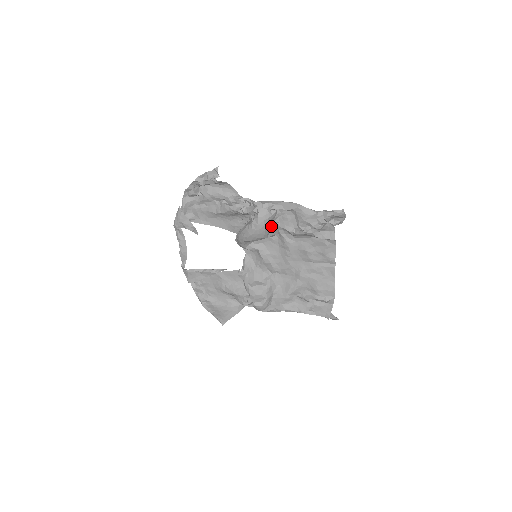
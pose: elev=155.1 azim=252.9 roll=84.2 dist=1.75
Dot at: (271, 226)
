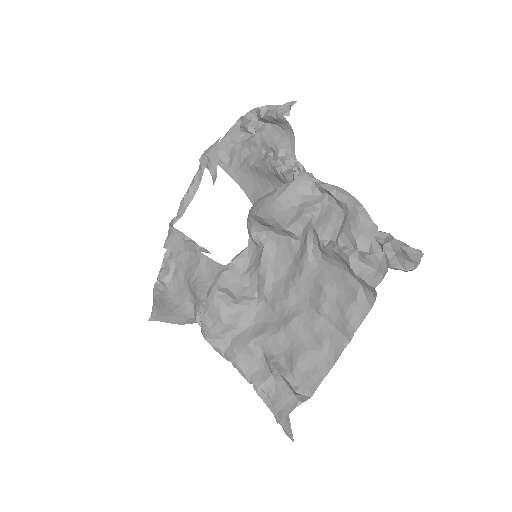
Dot at: (302, 217)
